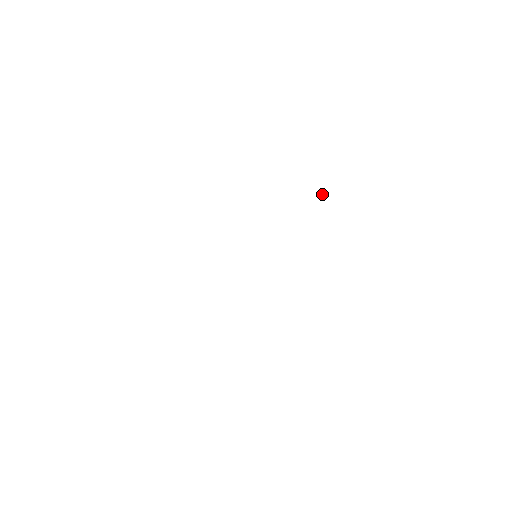
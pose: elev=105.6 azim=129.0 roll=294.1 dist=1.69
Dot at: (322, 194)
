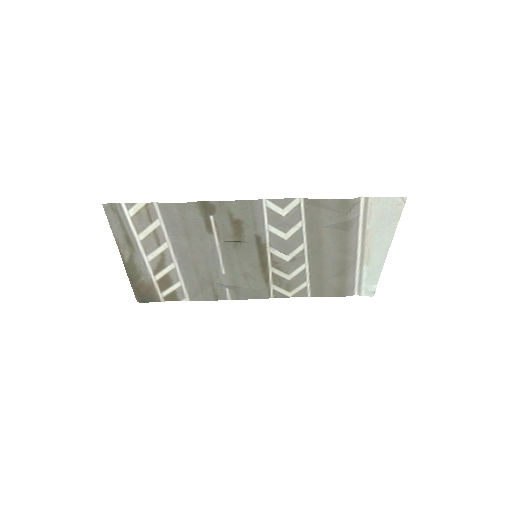
Dot at: (375, 285)
